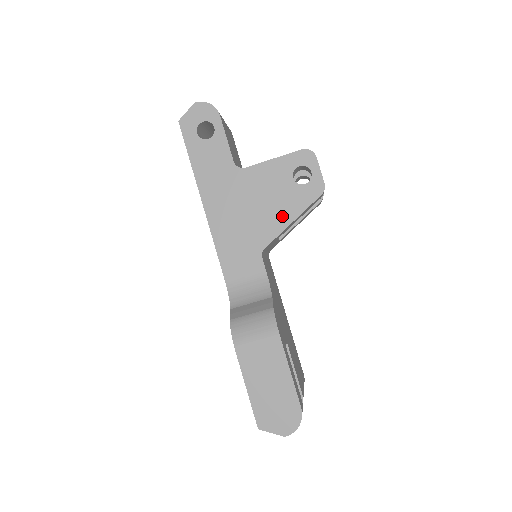
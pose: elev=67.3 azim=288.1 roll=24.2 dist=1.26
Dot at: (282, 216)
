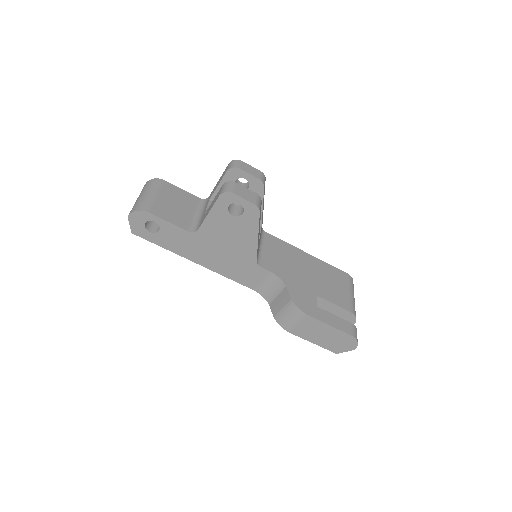
Dot at: (248, 239)
